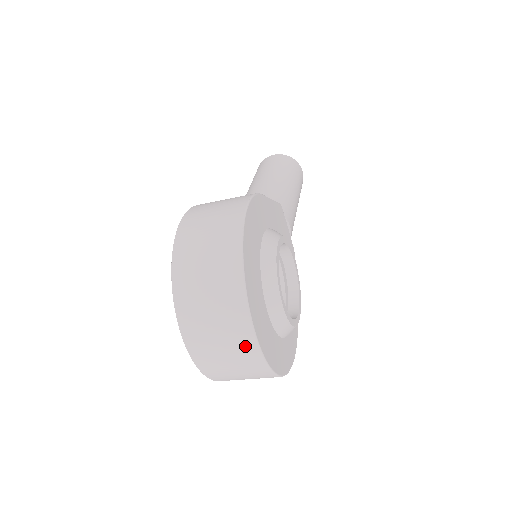
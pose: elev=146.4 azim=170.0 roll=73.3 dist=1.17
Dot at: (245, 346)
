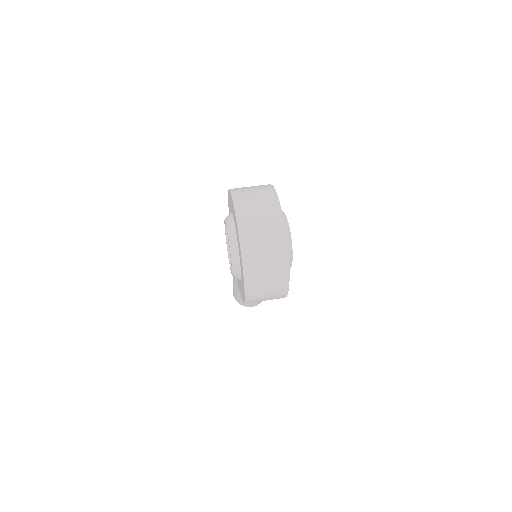
Dot at: (275, 216)
